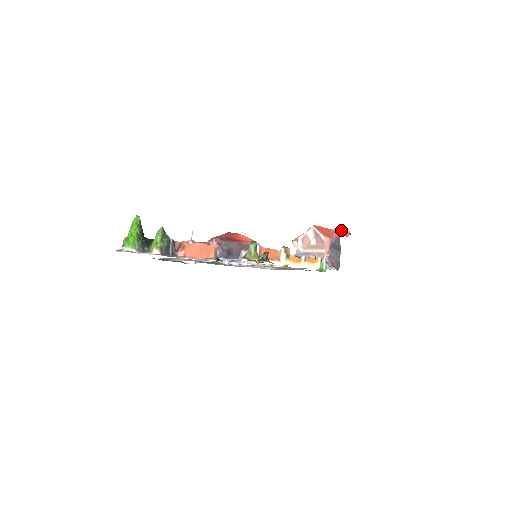
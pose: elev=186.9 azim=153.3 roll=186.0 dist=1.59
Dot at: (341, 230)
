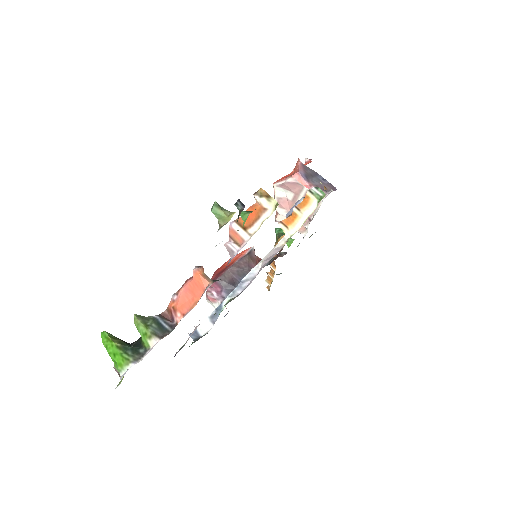
Dot at: (298, 160)
